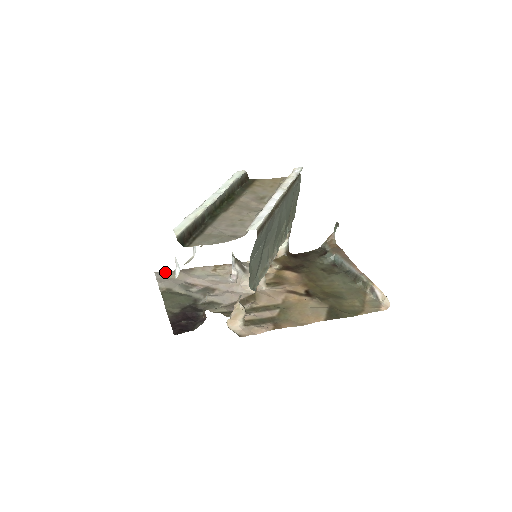
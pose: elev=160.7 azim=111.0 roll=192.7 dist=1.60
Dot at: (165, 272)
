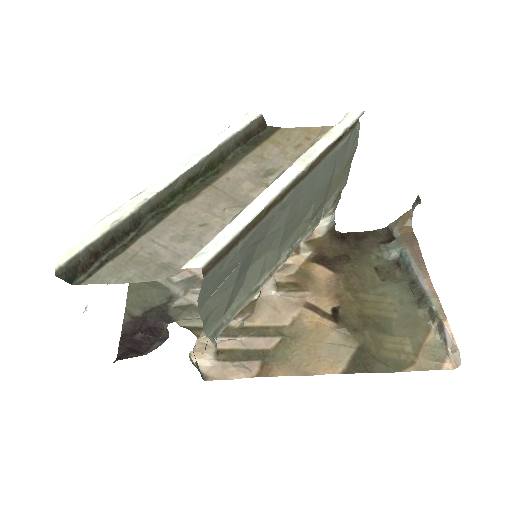
Dot at: occluded
